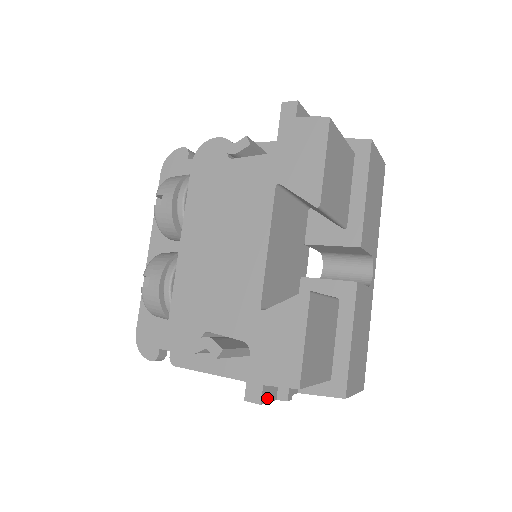
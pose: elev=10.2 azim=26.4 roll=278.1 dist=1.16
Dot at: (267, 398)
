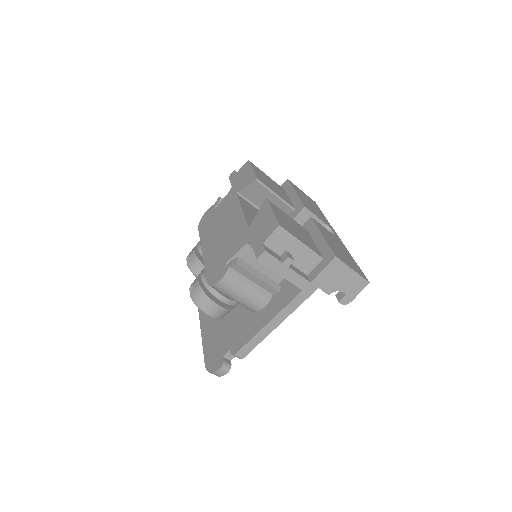
Dot at: (271, 254)
